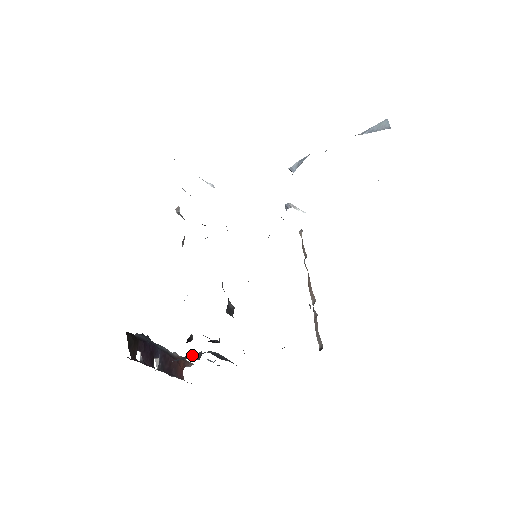
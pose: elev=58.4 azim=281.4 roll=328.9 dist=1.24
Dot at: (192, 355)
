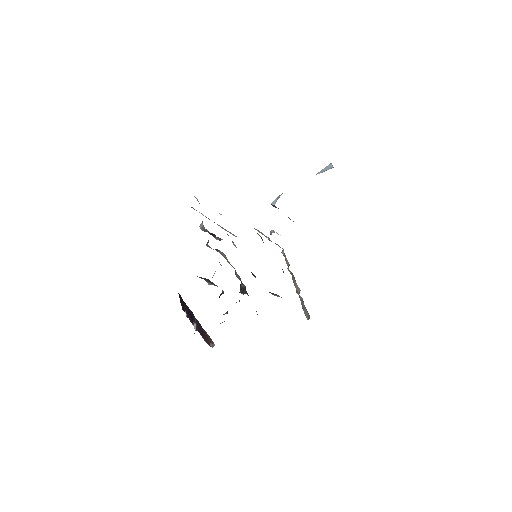
Dot at: occluded
